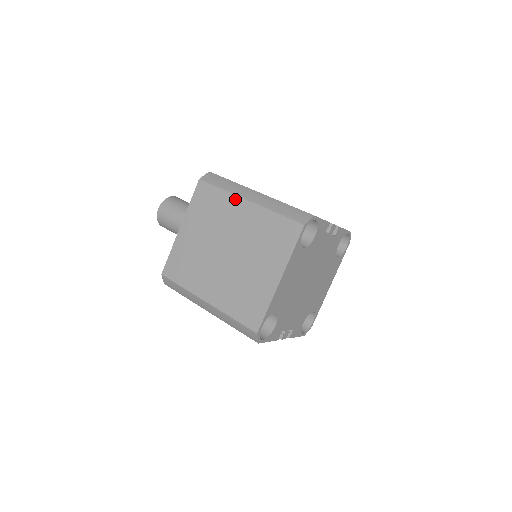
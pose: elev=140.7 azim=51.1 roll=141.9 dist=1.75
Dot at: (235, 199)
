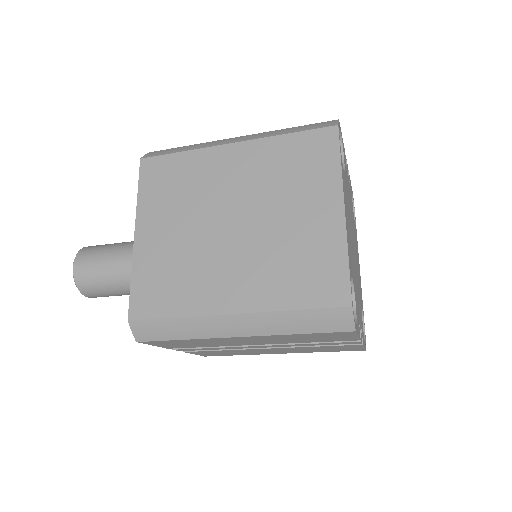
Dot at: (212, 151)
